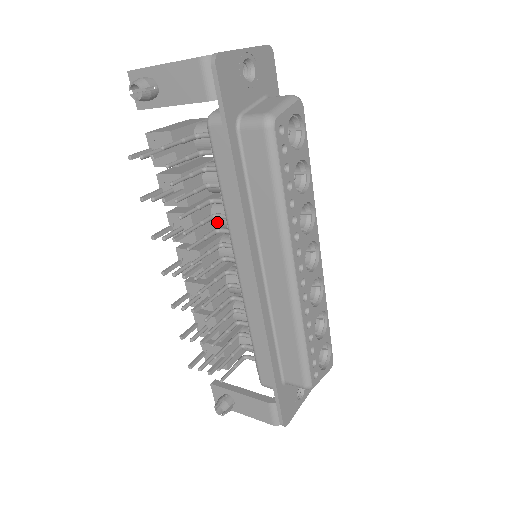
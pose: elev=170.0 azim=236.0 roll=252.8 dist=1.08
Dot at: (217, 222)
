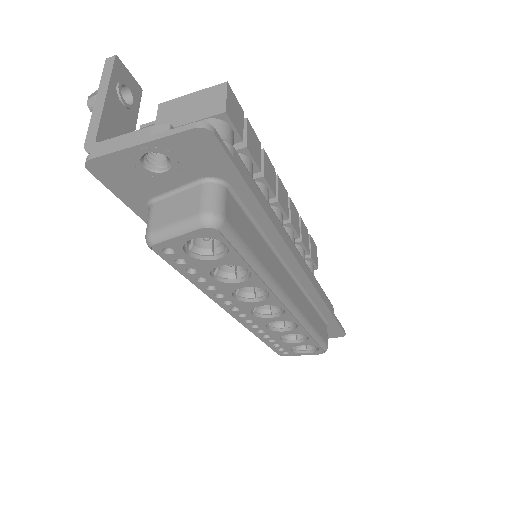
Dot at: occluded
